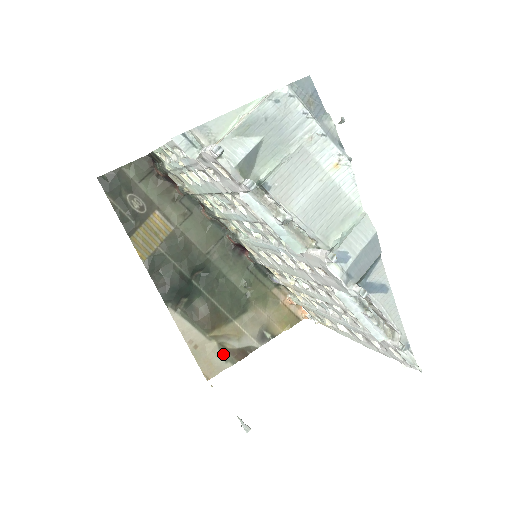
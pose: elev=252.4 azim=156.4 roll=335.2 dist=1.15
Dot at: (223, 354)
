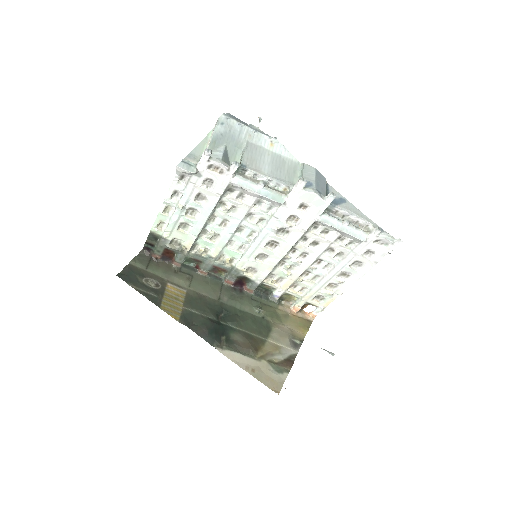
Dot at: (276, 368)
